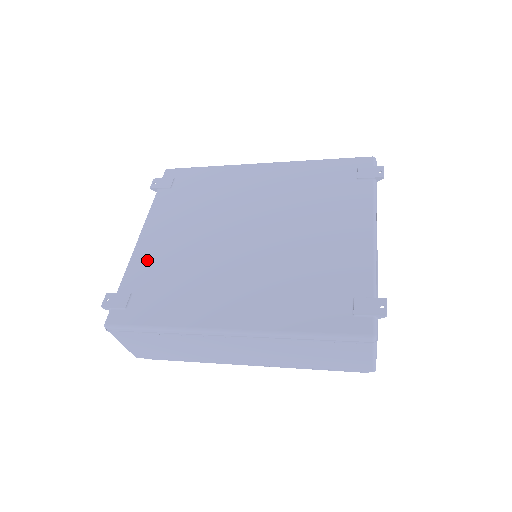
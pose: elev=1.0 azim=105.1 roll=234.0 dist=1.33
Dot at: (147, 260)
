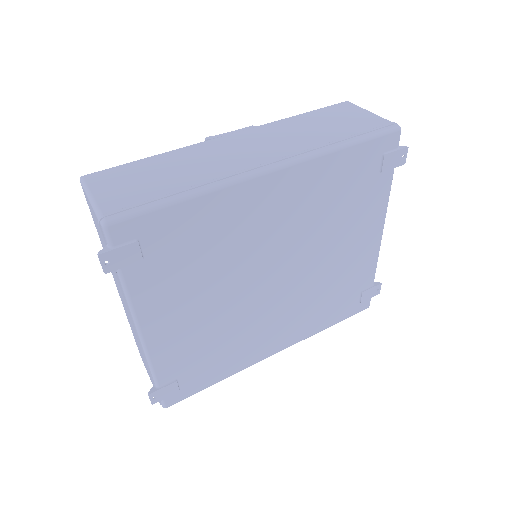
Dot at: (172, 350)
